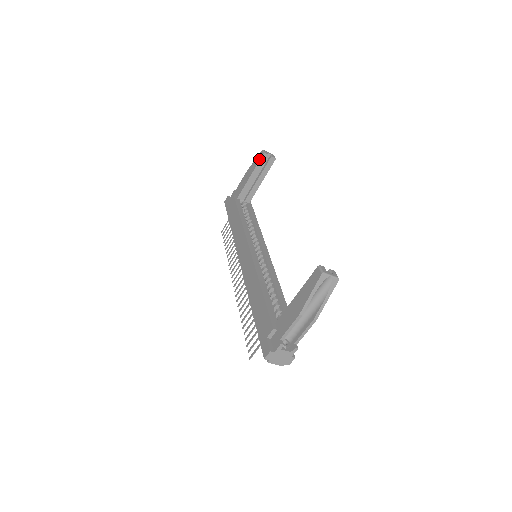
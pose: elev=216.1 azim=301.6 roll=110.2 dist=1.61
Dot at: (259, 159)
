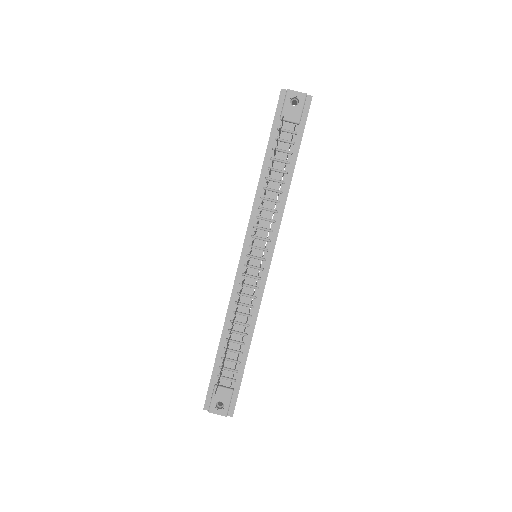
Dot at: occluded
